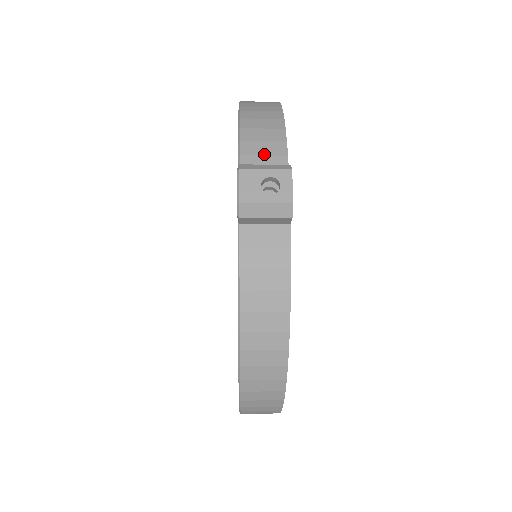
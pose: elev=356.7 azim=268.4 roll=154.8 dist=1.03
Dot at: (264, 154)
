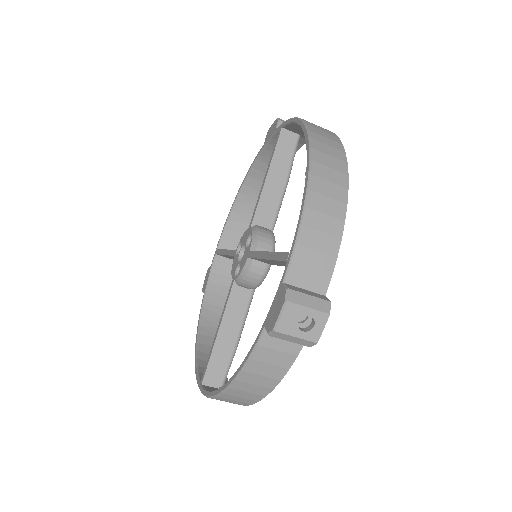
Dot at: occluded
